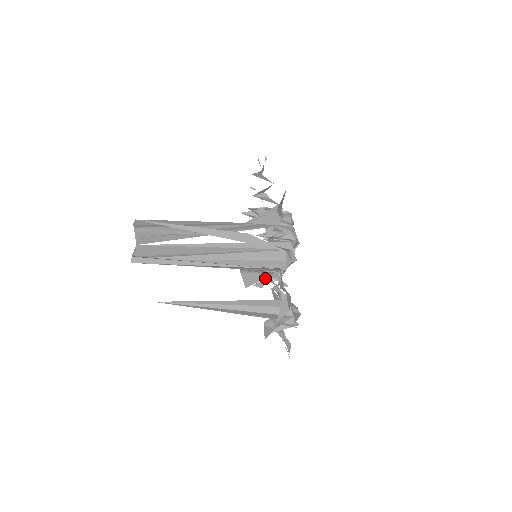
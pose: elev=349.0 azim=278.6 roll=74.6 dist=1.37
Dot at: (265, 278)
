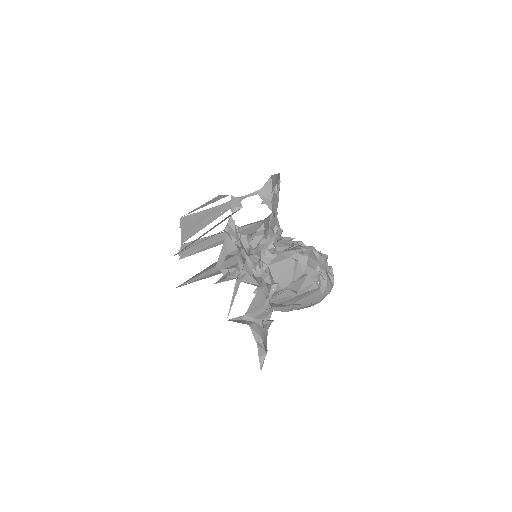
Dot at: (272, 293)
